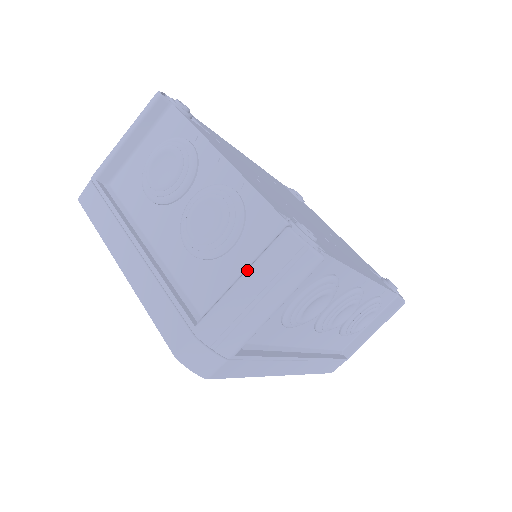
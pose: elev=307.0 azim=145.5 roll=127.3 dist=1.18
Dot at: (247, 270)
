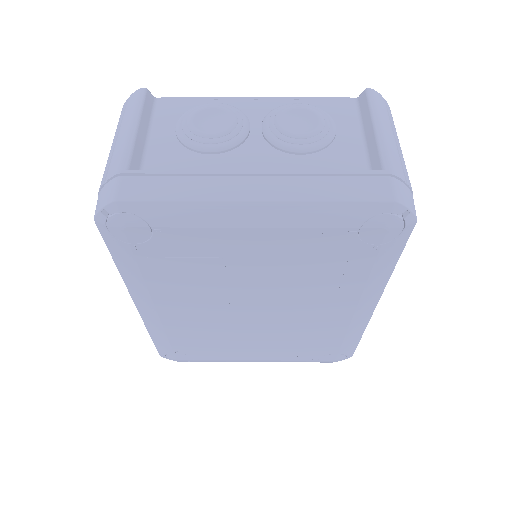
Dot at: (373, 119)
